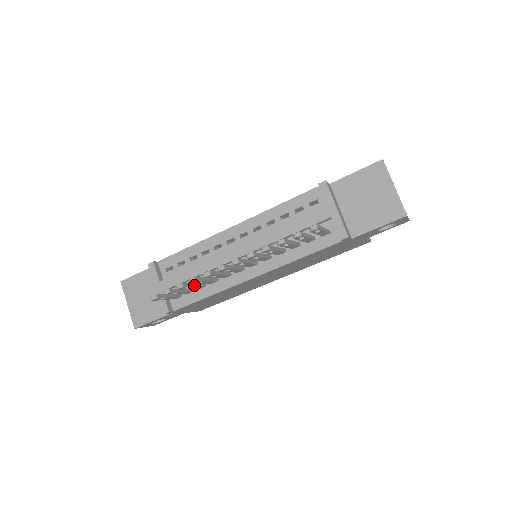
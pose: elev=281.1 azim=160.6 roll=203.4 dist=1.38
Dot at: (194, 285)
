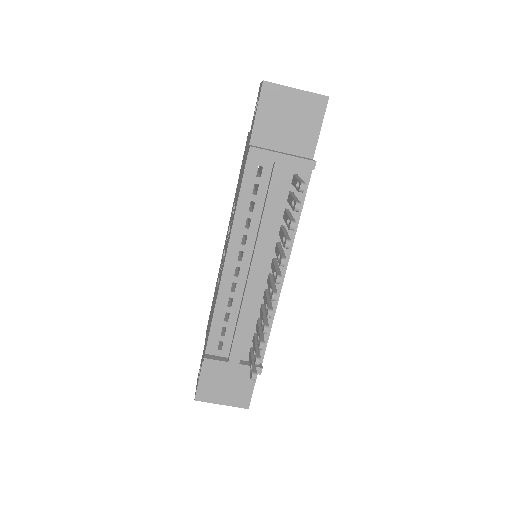
Dot at: (261, 331)
